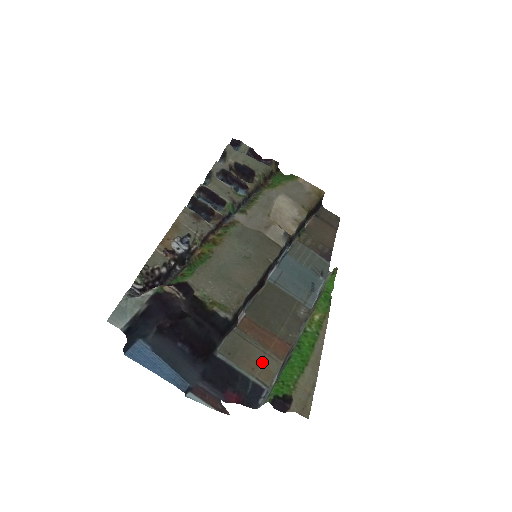
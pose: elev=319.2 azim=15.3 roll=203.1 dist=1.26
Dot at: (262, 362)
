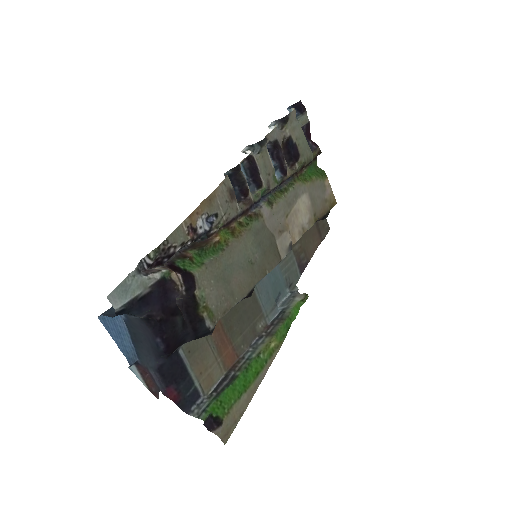
Dot at: (210, 368)
